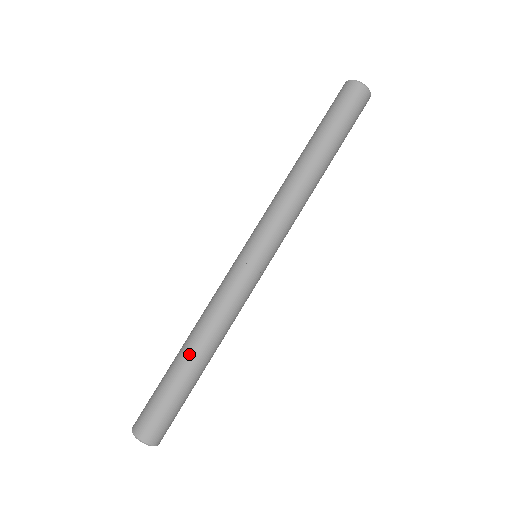
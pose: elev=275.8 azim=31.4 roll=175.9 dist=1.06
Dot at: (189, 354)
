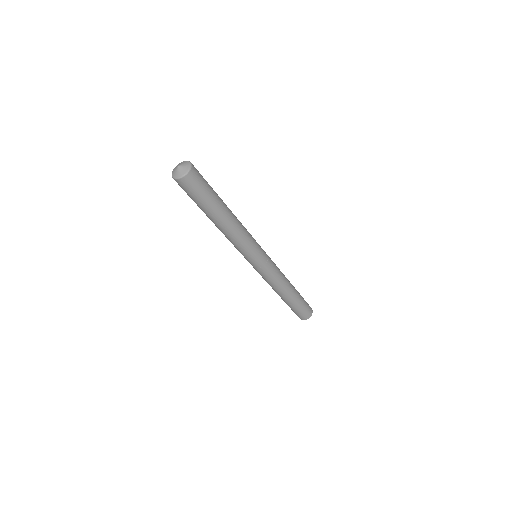
Dot at: occluded
